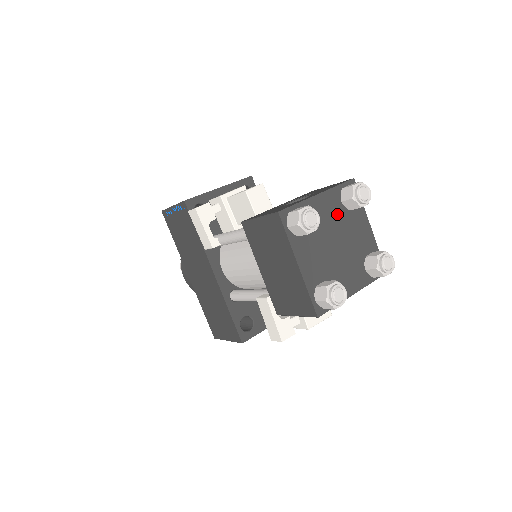
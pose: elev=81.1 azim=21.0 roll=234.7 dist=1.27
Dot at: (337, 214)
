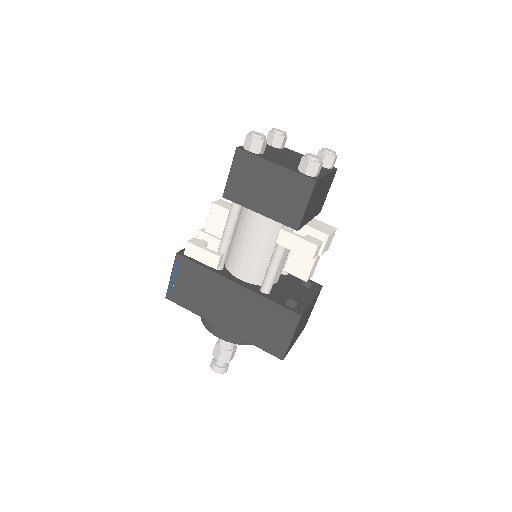
Dot at: (275, 150)
